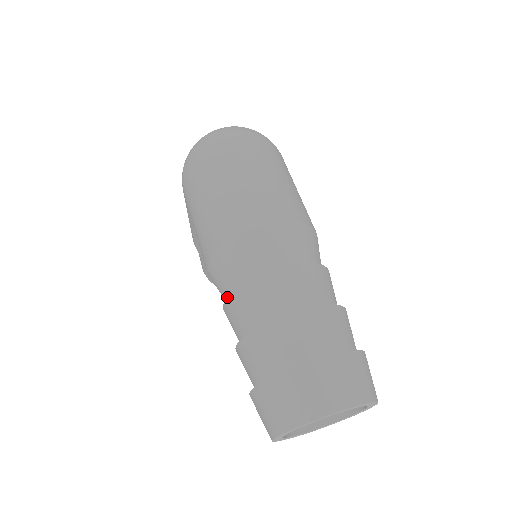
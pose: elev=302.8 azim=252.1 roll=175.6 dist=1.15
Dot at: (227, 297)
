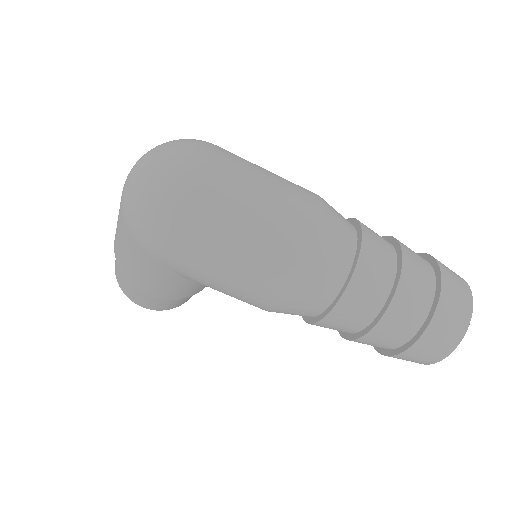
Dot at: (329, 313)
